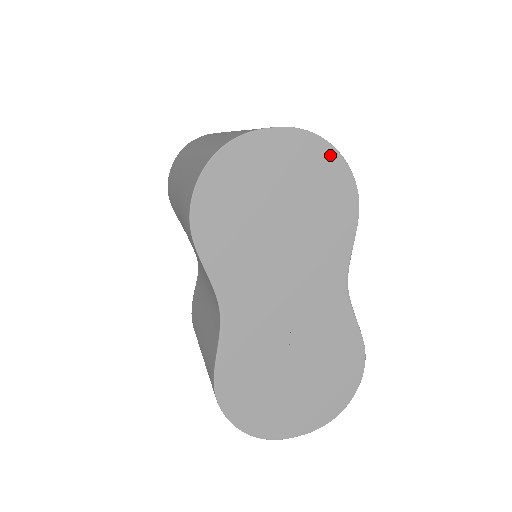
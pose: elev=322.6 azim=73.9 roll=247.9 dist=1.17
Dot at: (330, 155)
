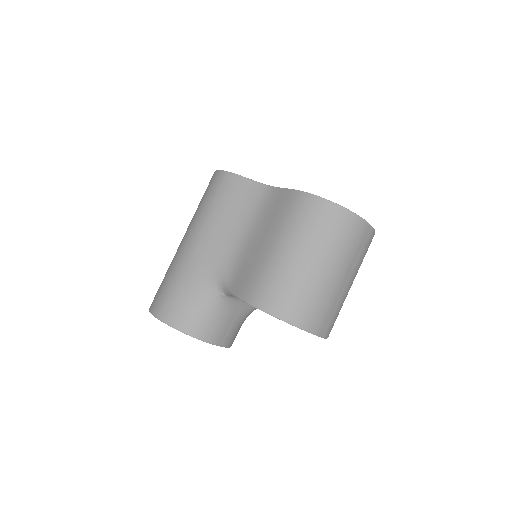
Dot at: occluded
